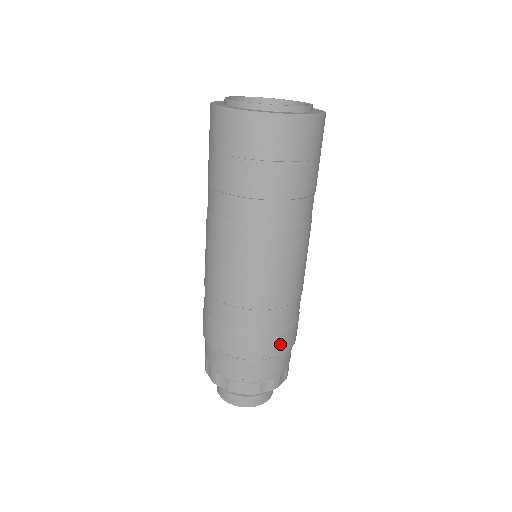
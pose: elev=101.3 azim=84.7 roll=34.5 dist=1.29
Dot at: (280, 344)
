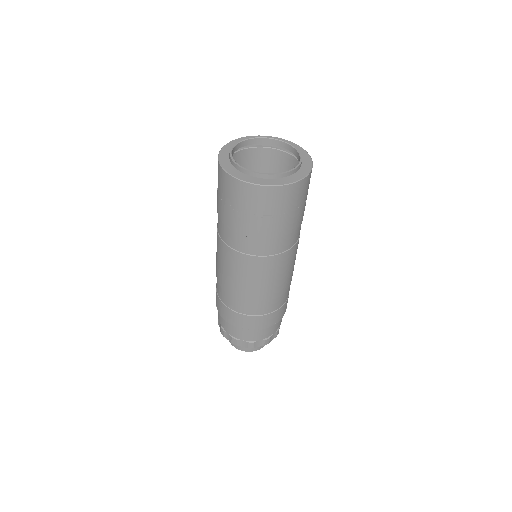
Dot at: (250, 323)
